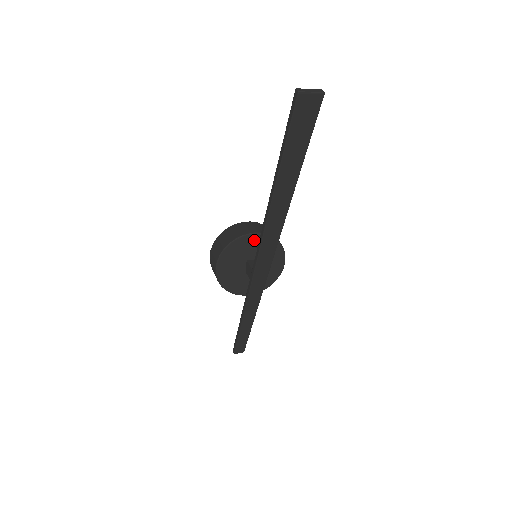
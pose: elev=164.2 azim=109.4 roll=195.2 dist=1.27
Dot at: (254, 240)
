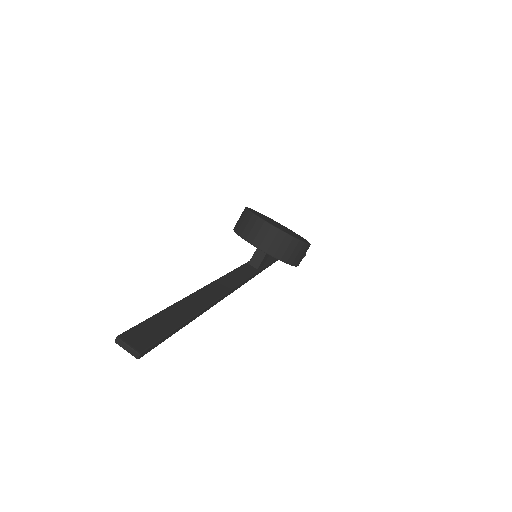
Dot at: occluded
